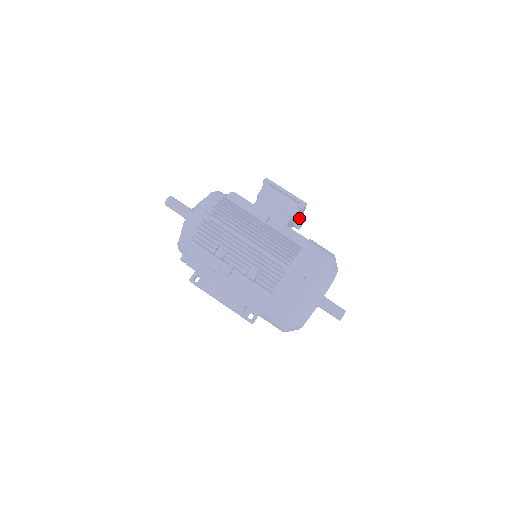
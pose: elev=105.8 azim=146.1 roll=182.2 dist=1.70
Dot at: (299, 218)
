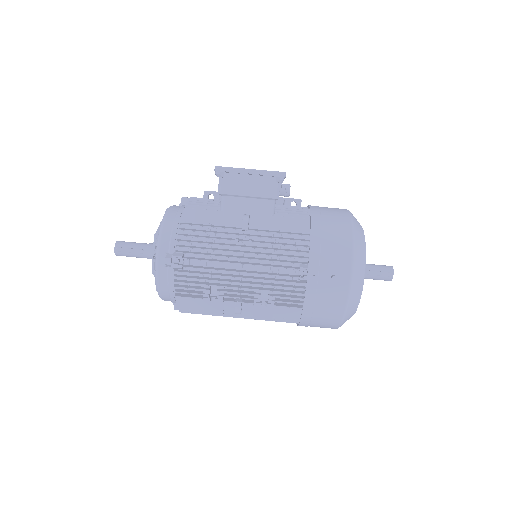
Dot at: occluded
